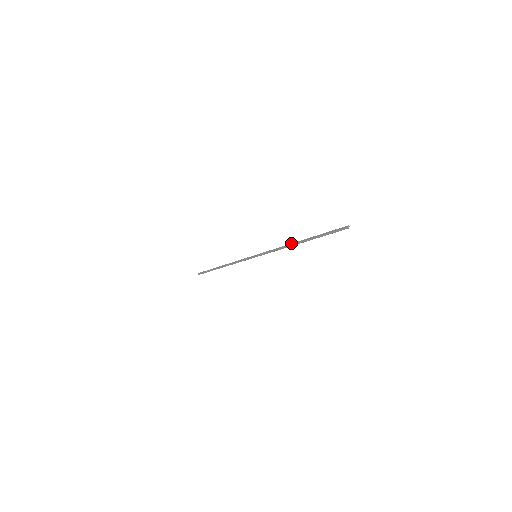
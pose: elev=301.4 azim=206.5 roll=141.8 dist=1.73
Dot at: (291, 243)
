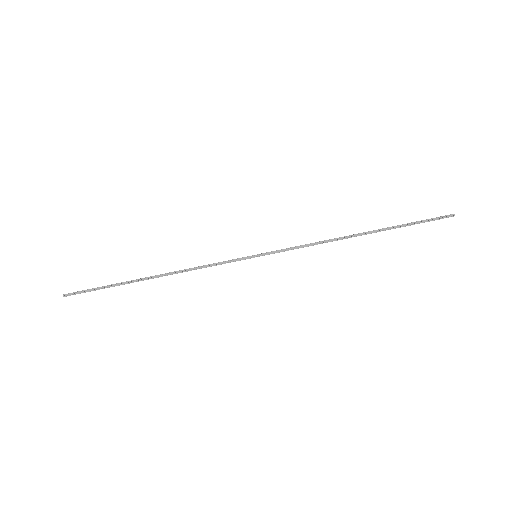
Dot at: (344, 236)
